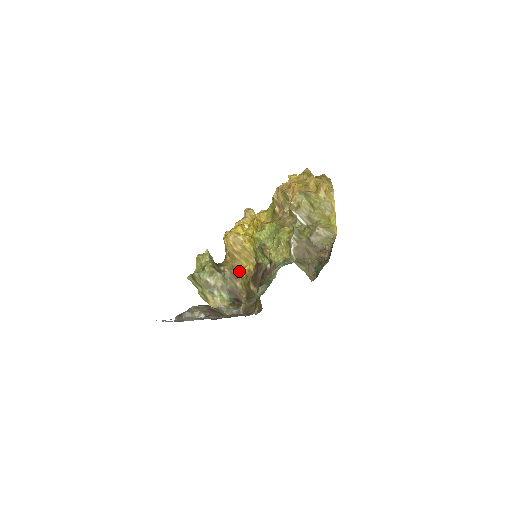
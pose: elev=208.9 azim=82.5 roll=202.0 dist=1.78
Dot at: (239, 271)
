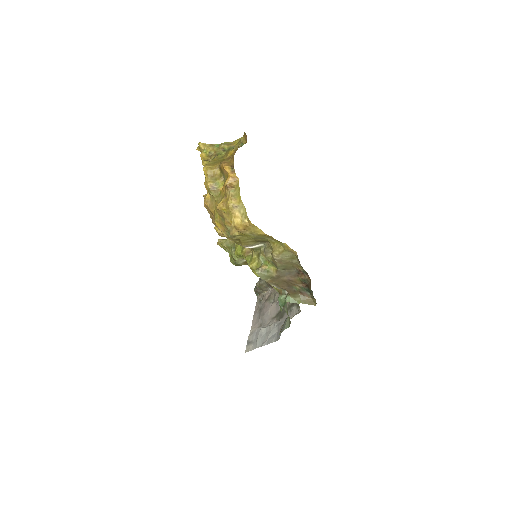
Dot at: occluded
